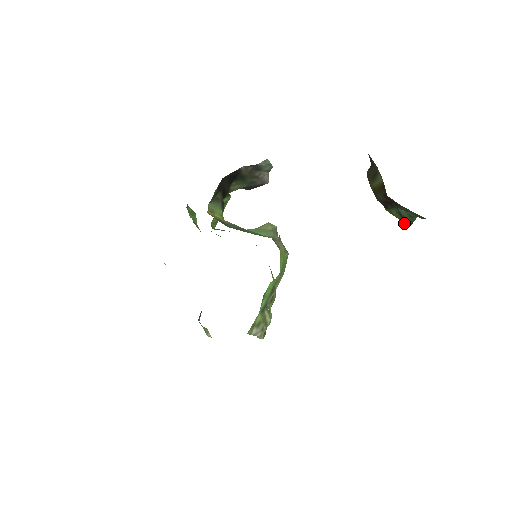
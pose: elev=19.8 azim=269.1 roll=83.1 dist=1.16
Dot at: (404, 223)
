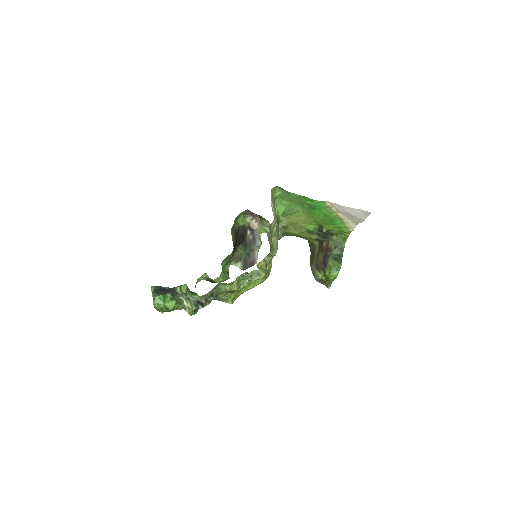
Dot at: (338, 265)
